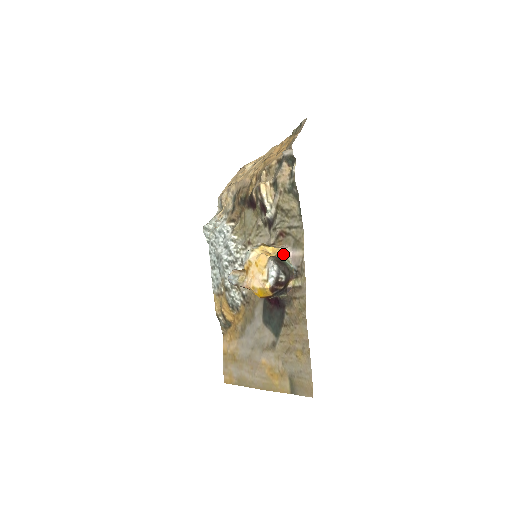
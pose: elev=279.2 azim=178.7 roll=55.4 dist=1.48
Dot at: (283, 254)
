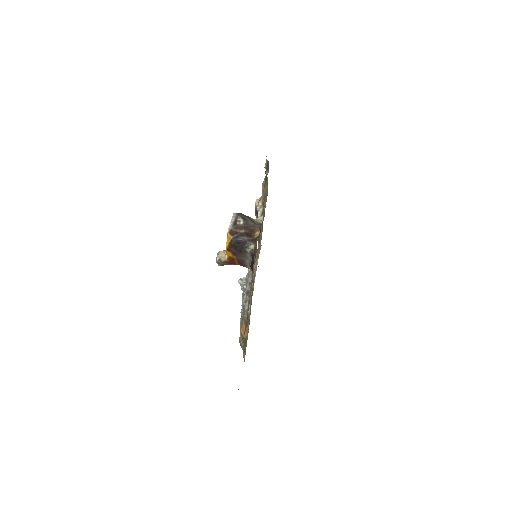
Dot at: occluded
